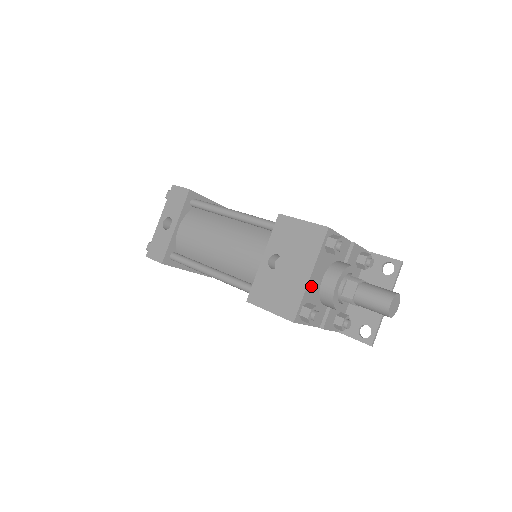
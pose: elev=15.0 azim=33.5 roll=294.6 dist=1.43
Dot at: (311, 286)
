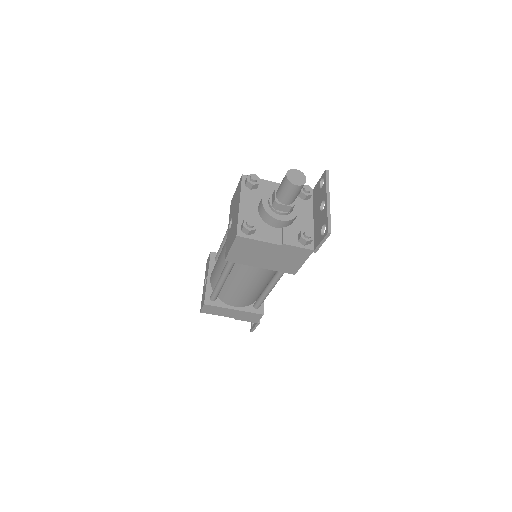
Dot at: (245, 212)
